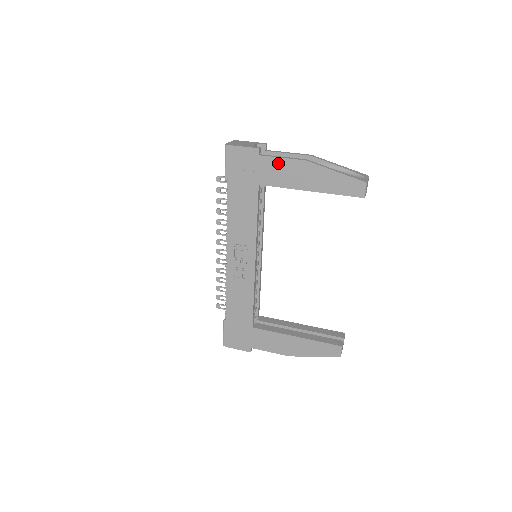
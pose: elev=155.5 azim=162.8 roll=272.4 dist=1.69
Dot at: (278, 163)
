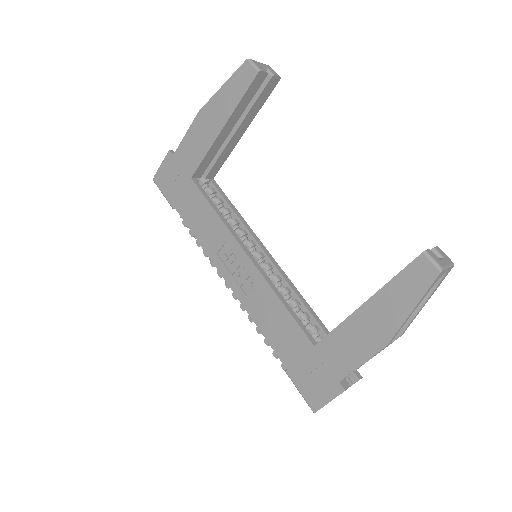
Dot at: (187, 142)
